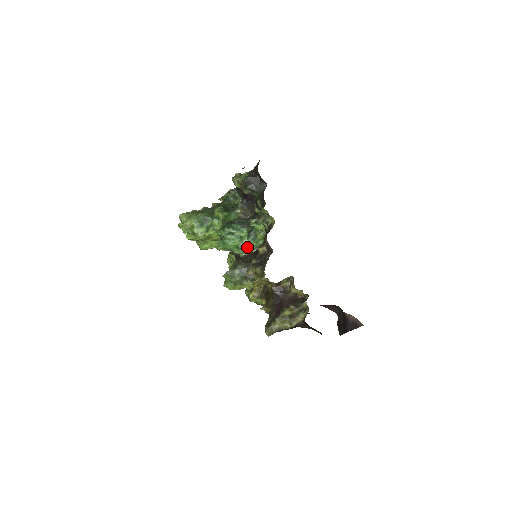
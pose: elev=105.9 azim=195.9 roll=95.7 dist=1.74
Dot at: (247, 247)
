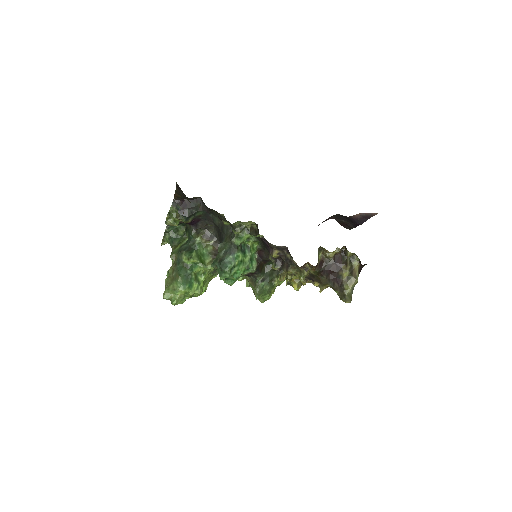
Dot at: (251, 261)
